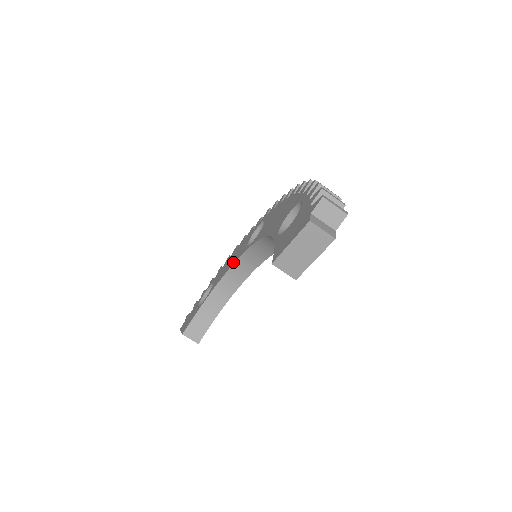
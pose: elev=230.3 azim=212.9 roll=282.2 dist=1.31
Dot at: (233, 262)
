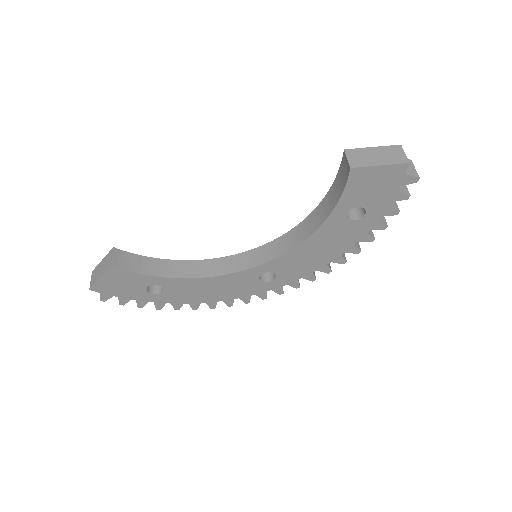
Dot at: (222, 259)
